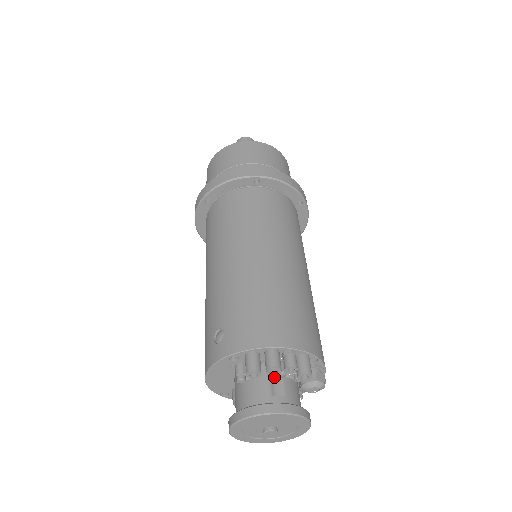
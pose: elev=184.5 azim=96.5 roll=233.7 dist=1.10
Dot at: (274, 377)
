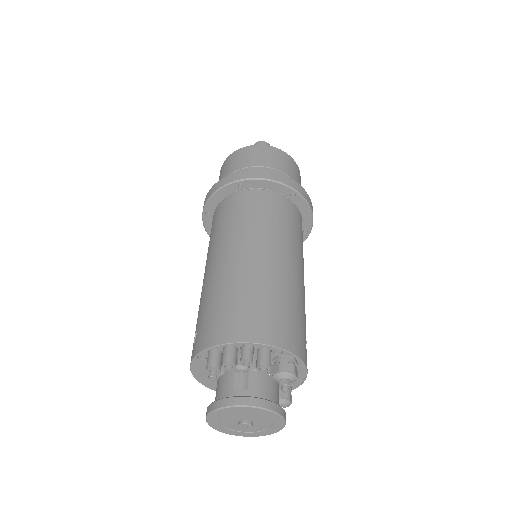
Dot at: (238, 372)
